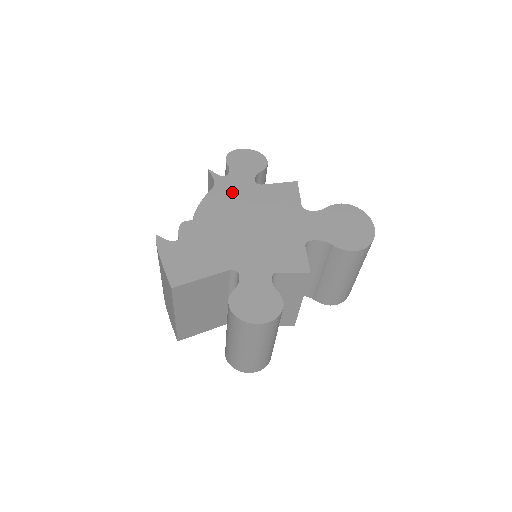
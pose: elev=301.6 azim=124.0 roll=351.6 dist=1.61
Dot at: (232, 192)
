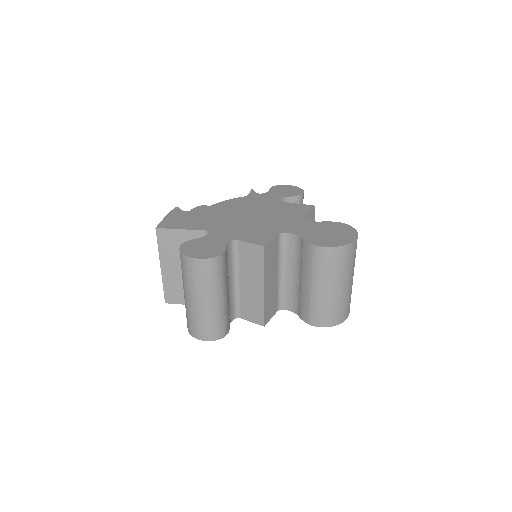
Dot at: (255, 200)
